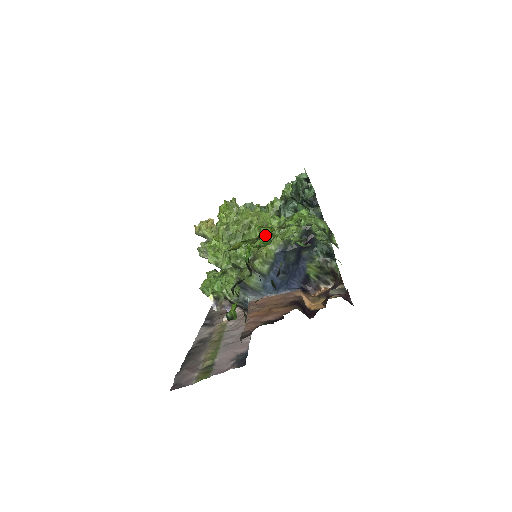
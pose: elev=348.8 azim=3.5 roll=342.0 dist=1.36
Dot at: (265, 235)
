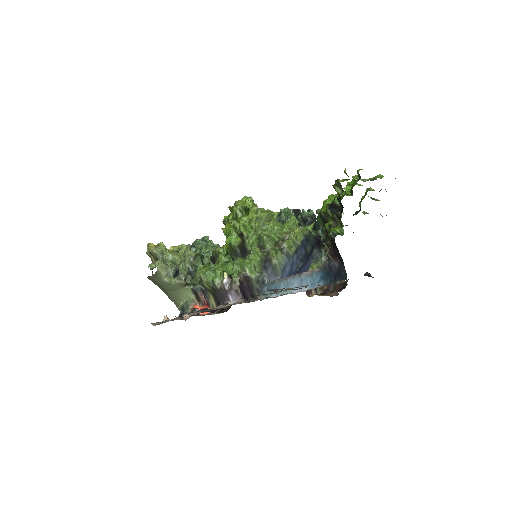
Dot at: occluded
